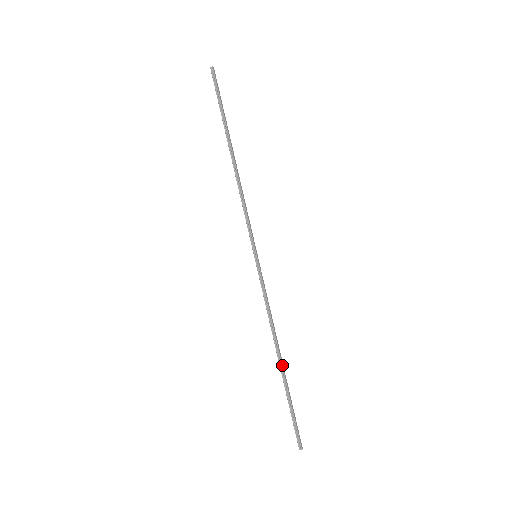
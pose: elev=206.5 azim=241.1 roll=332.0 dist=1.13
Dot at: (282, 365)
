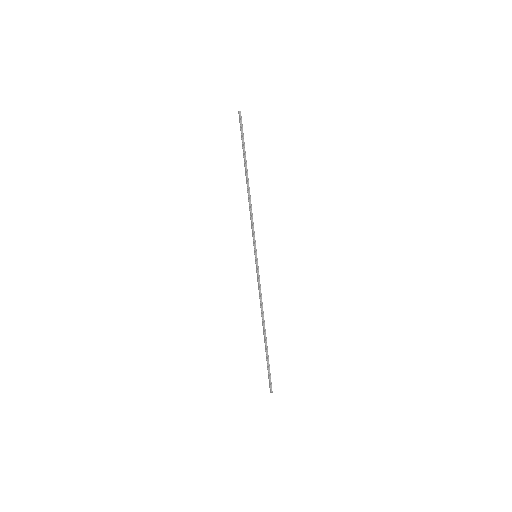
Dot at: occluded
